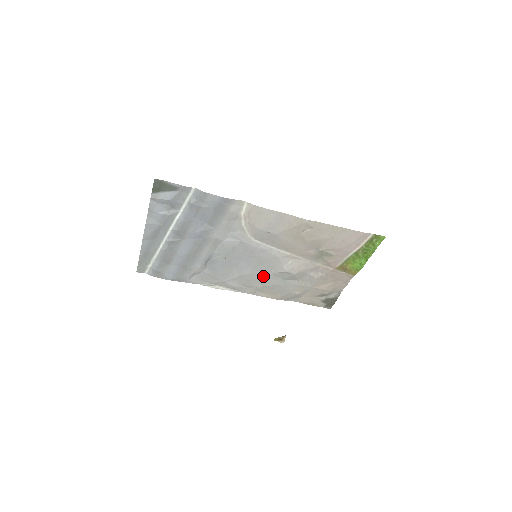
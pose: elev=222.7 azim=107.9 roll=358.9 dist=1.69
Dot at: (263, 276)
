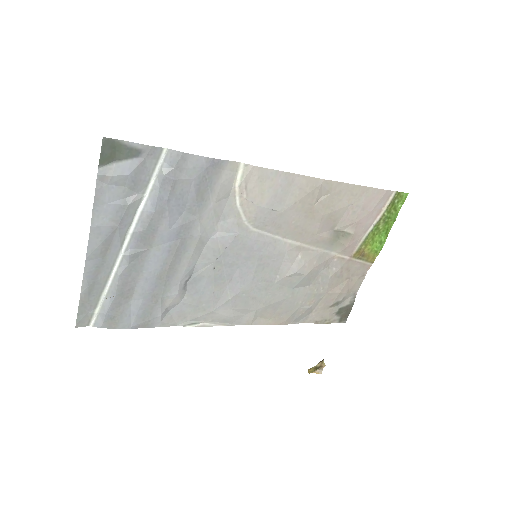
Dot at: (265, 289)
